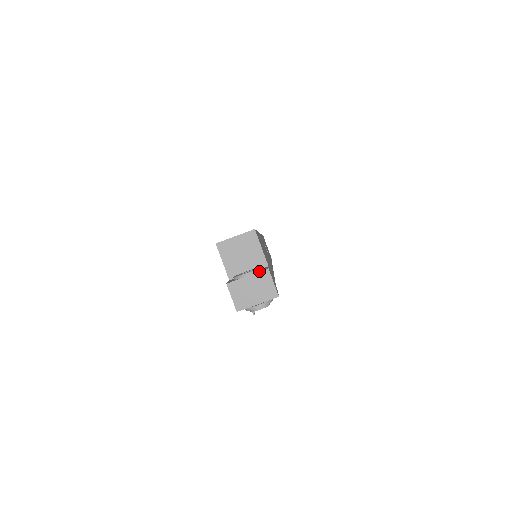
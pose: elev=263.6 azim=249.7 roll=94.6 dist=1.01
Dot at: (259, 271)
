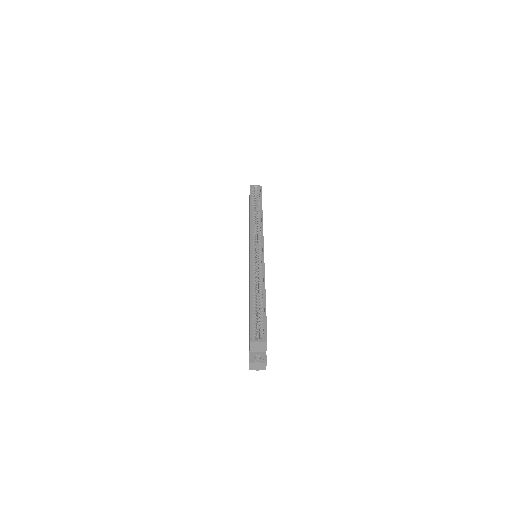
Dot at: (263, 363)
